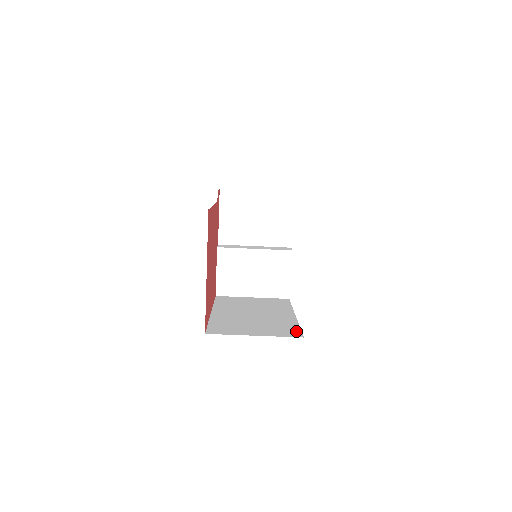
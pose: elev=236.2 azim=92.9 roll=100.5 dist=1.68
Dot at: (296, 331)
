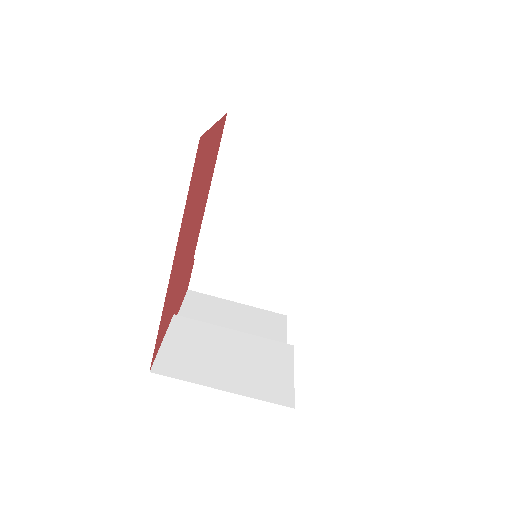
Dot at: occluded
